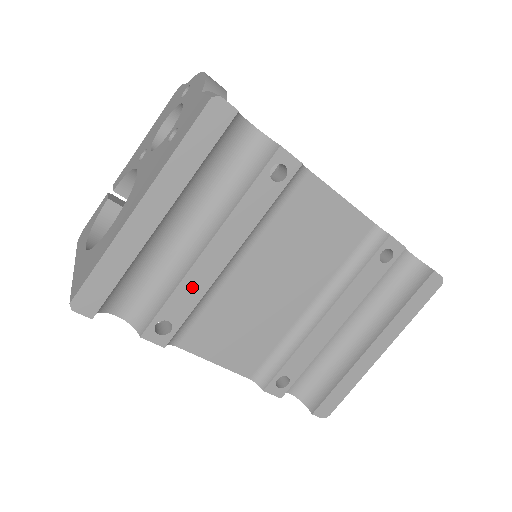
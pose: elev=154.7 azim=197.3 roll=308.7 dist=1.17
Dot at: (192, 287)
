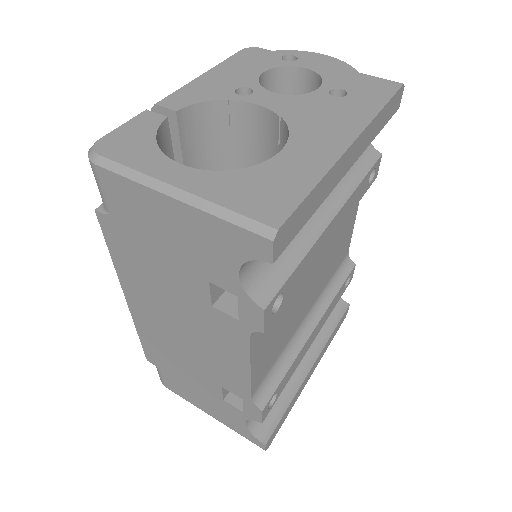
Dot at: (309, 260)
